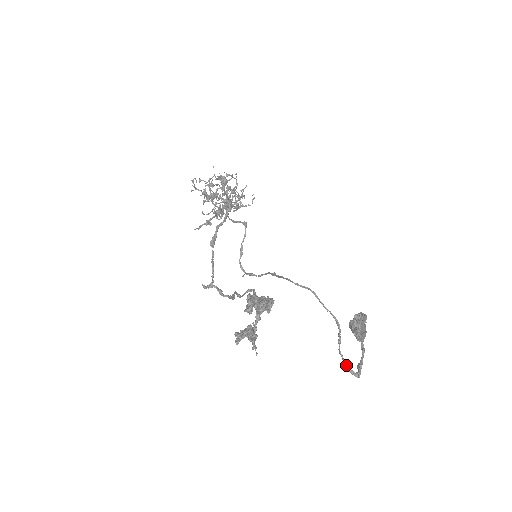
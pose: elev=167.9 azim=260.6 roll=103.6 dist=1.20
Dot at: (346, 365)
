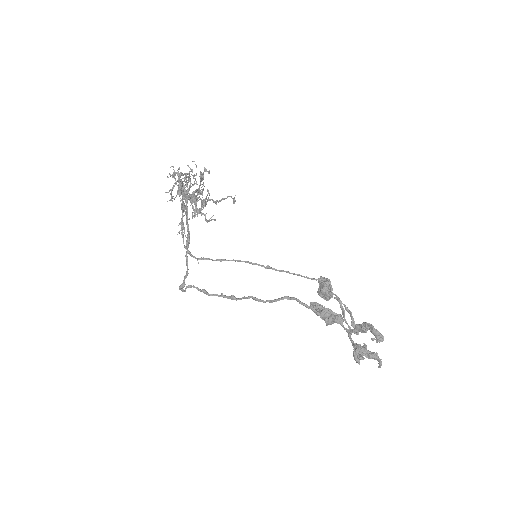
Dot at: occluded
